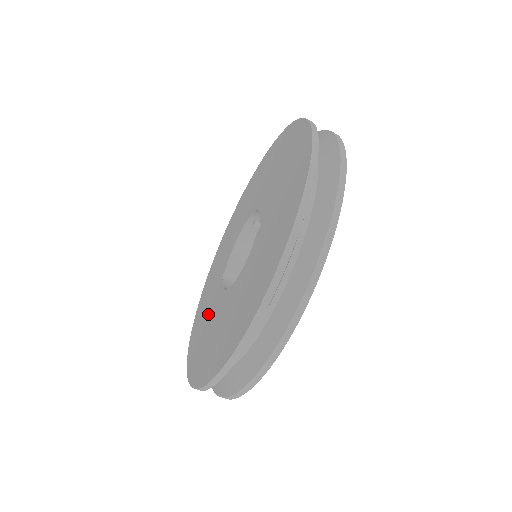
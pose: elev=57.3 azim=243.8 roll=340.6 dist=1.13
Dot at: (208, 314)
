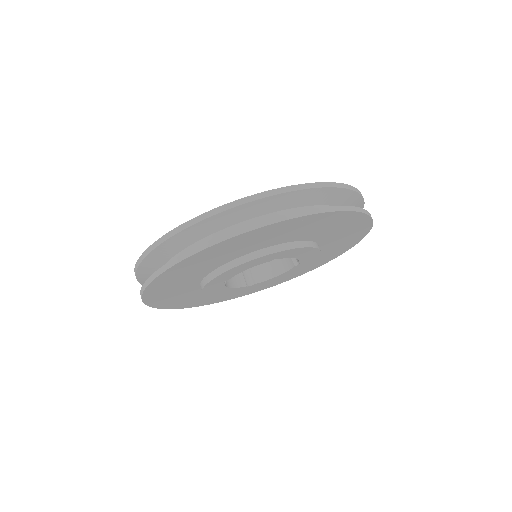
Dot at: occluded
